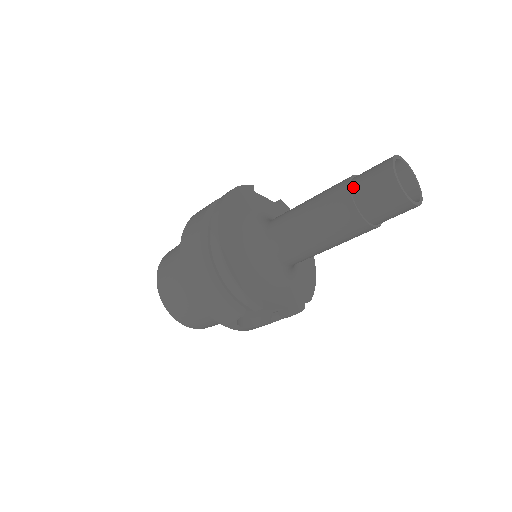
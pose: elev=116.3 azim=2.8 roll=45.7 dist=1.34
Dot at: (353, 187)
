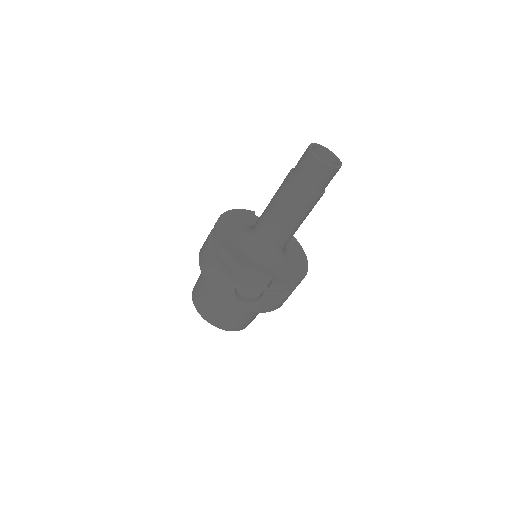
Dot at: (293, 170)
